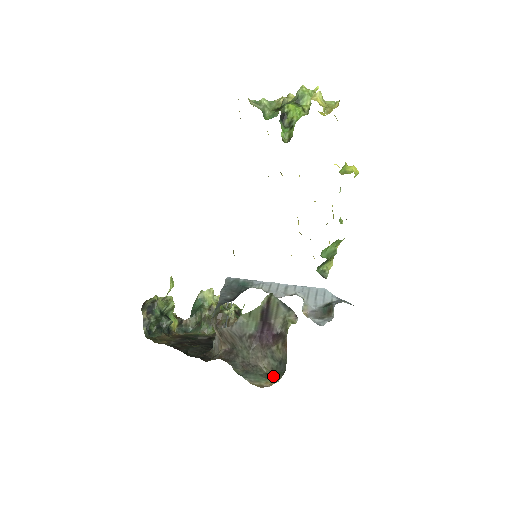
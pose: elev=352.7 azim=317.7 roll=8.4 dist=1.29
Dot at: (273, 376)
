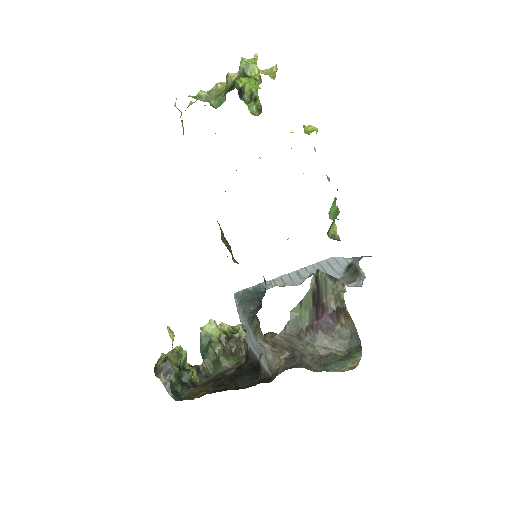
Dot at: (353, 354)
